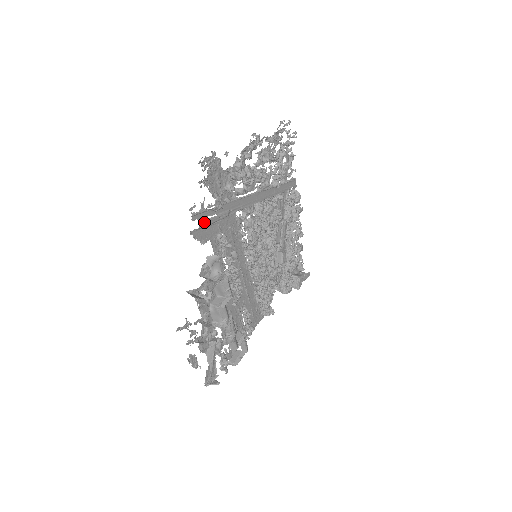
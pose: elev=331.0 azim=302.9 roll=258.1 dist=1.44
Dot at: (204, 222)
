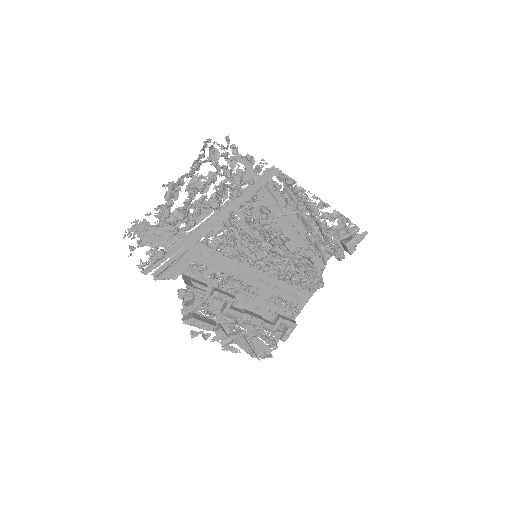
Dot at: (157, 271)
